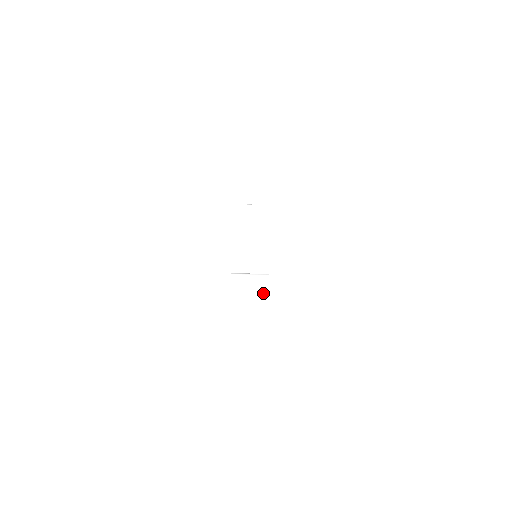
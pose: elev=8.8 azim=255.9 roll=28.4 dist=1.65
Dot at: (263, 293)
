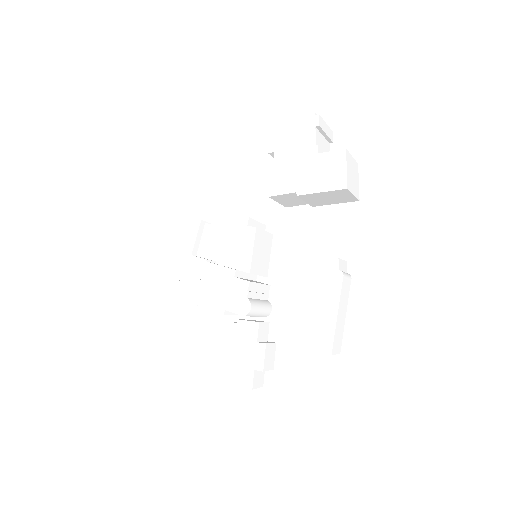
Dot at: (274, 346)
